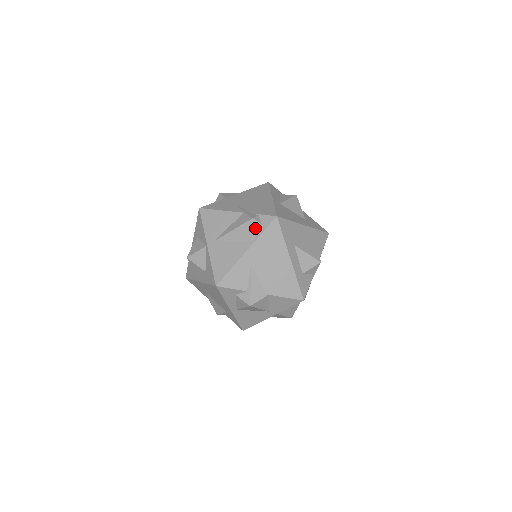
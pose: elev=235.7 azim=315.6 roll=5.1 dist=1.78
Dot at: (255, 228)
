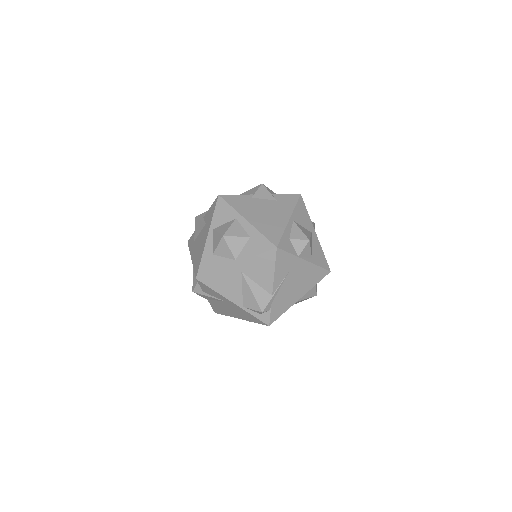
Dot at: (255, 311)
